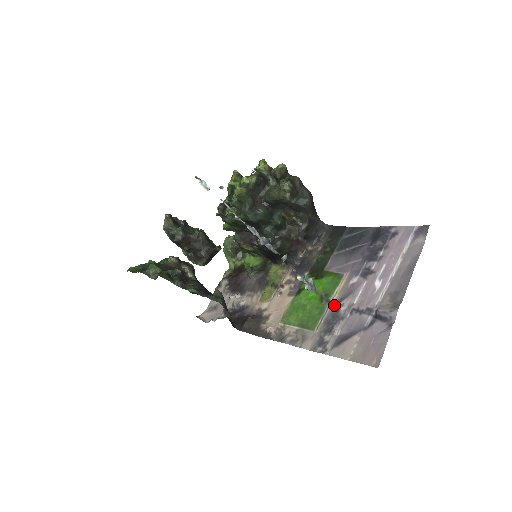
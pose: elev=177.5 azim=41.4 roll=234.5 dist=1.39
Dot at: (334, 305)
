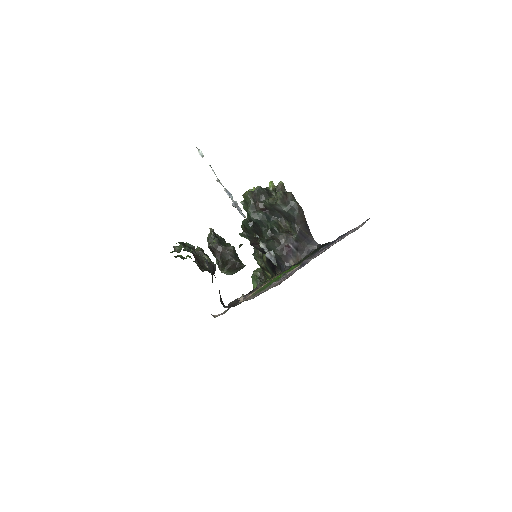
Dot at: occluded
